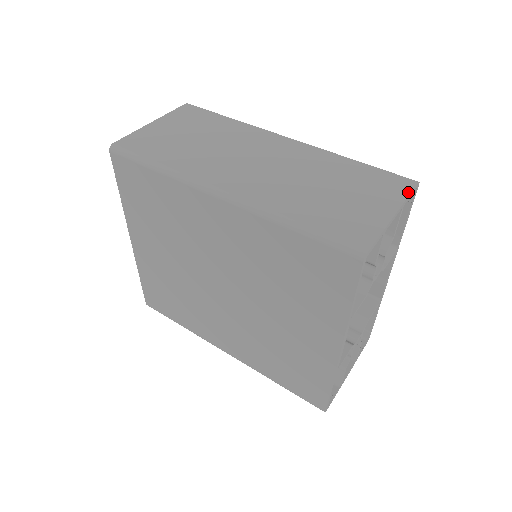
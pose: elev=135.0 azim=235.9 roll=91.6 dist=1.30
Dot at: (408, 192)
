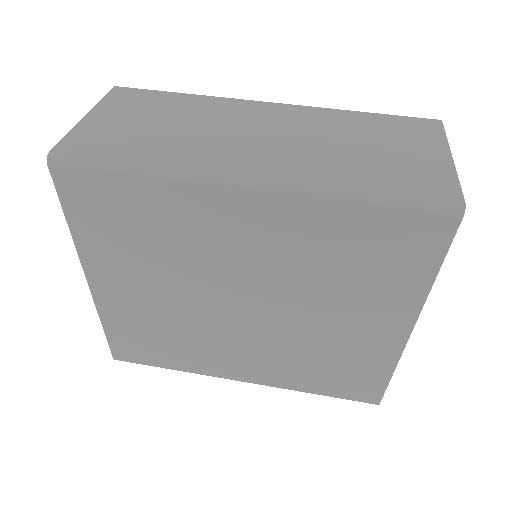
Dot at: (442, 132)
